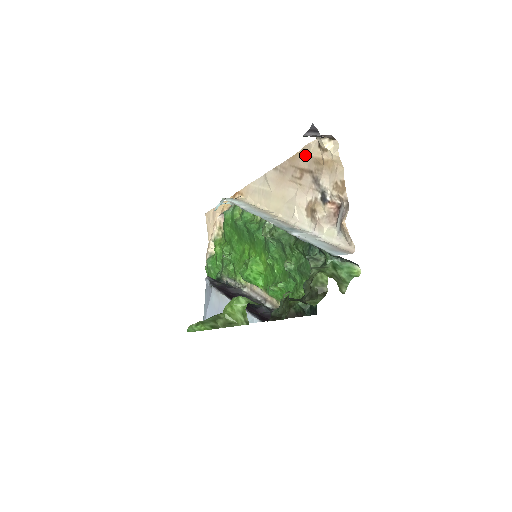
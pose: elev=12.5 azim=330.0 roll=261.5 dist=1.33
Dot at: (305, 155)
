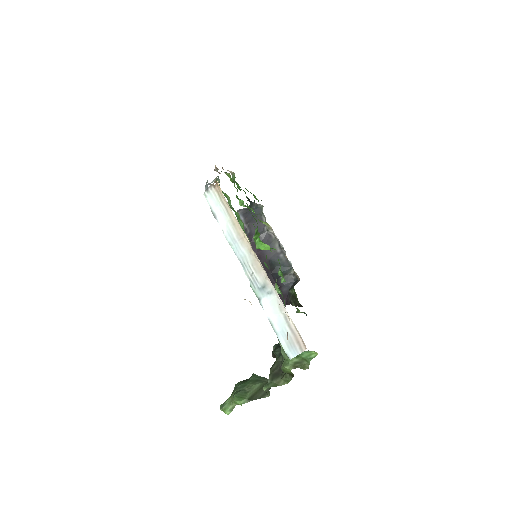
Dot at: occluded
